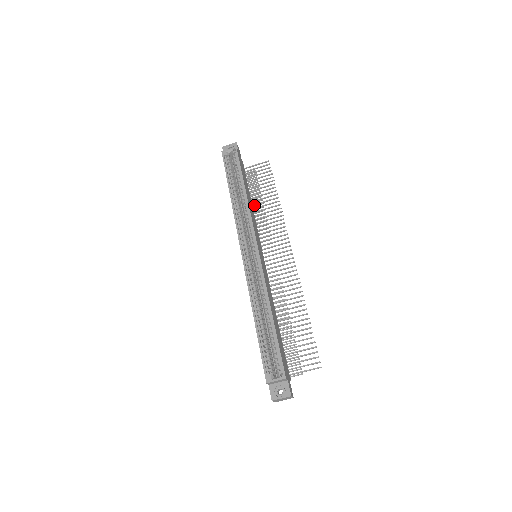
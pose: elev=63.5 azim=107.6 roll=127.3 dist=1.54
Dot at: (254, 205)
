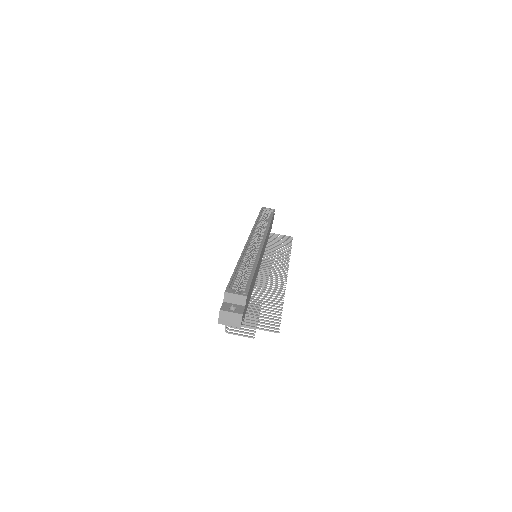
Dot at: (268, 247)
